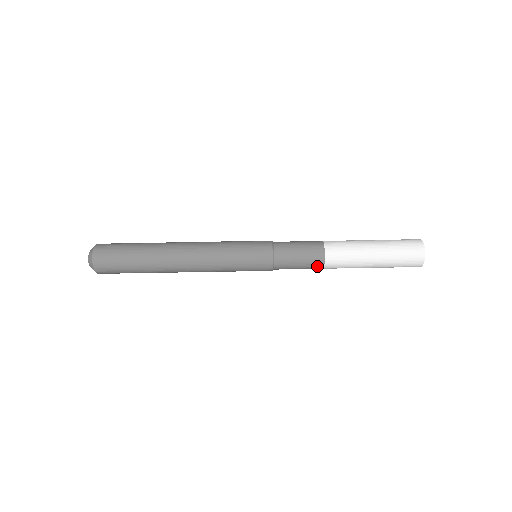
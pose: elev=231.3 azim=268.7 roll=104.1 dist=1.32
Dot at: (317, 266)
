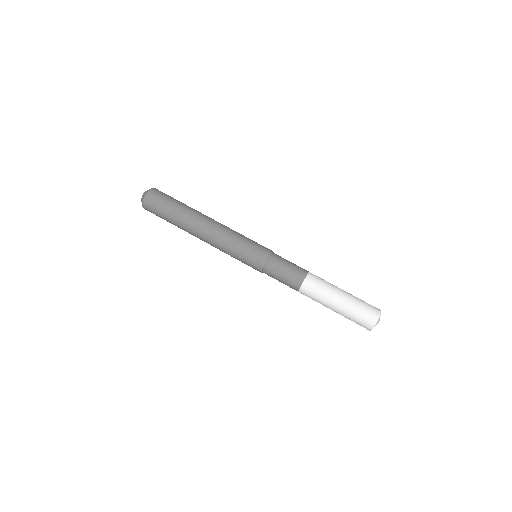
Dot at: (302, 272)
